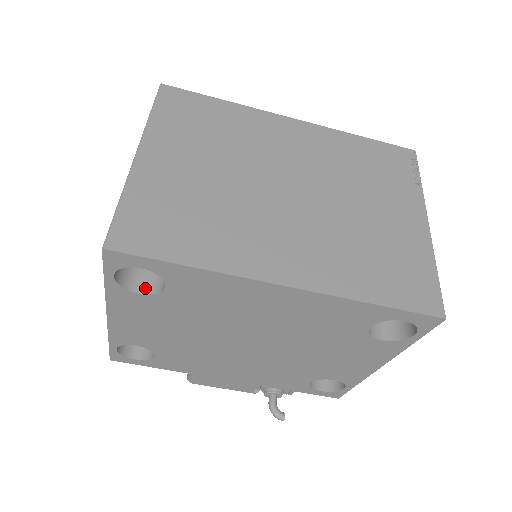
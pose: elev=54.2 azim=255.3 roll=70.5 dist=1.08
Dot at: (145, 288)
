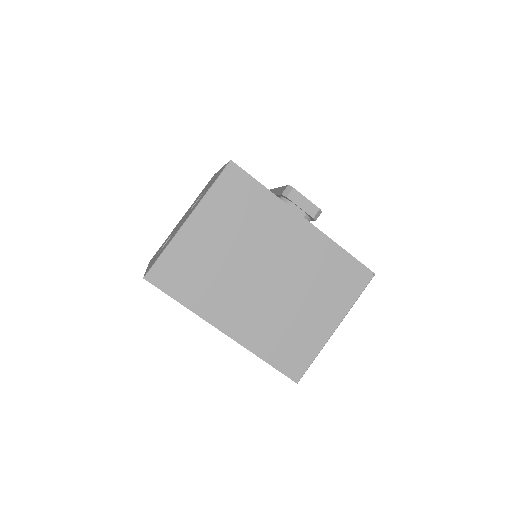
Dot at: occluded
